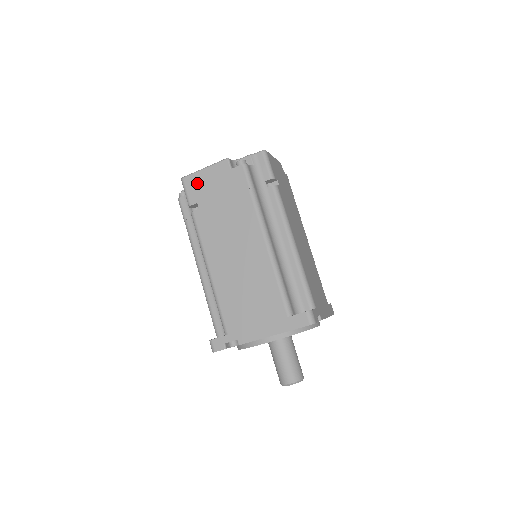
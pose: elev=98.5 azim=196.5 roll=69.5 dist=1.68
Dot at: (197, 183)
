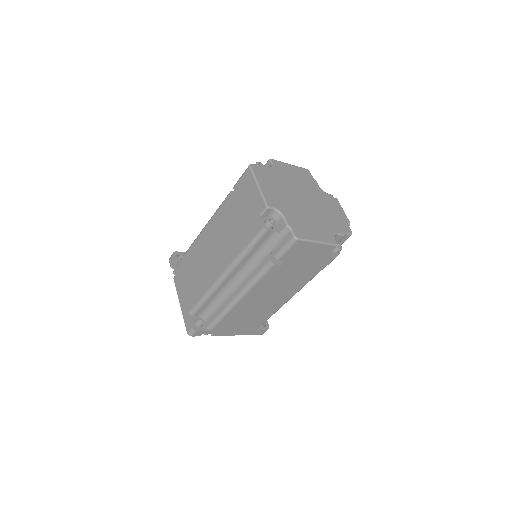
Dot at: (247, 185)
